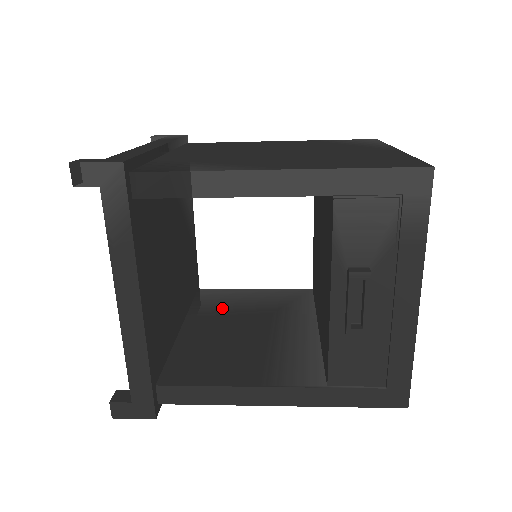
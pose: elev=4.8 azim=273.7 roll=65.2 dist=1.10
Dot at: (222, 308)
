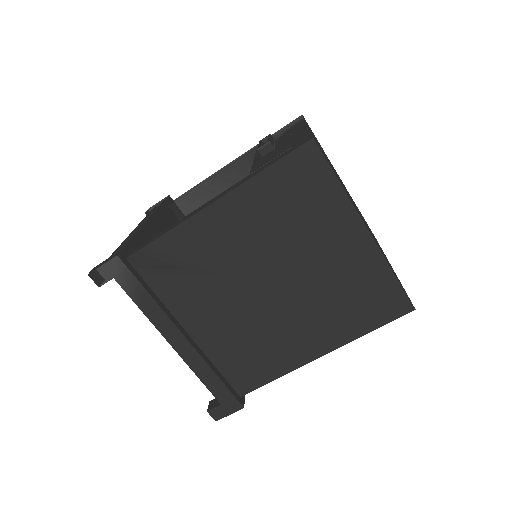
Dot at: occluded
